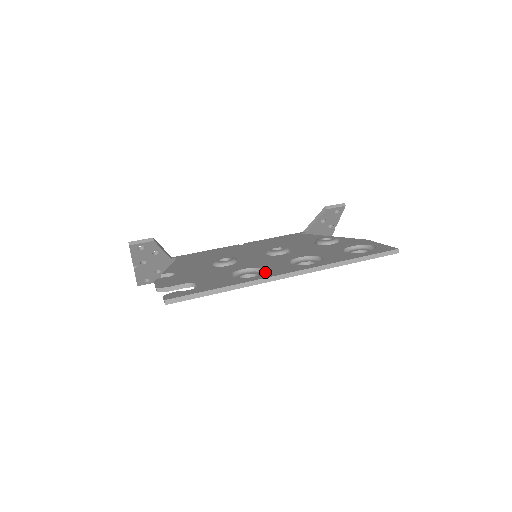
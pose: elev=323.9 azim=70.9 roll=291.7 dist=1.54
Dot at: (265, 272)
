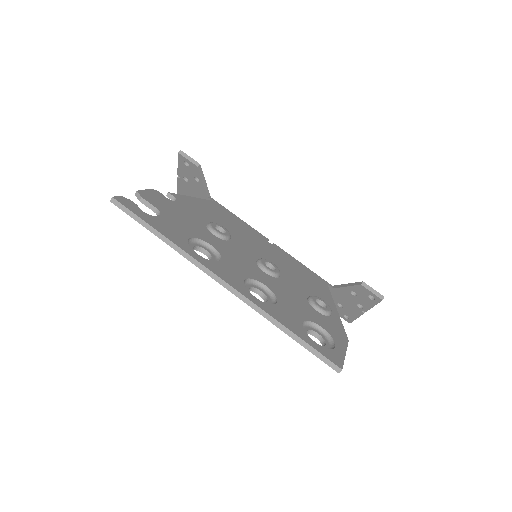
Dot at: (213, 261)
